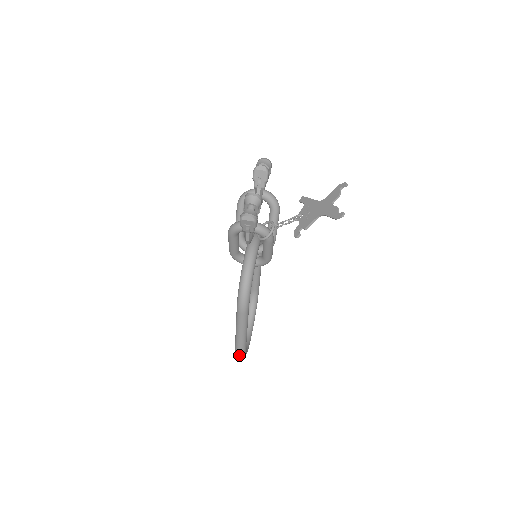
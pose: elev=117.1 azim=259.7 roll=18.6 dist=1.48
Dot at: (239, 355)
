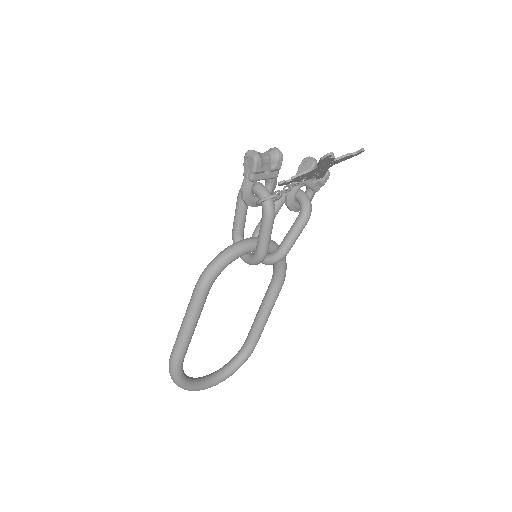
Dot at: (170, 365)
